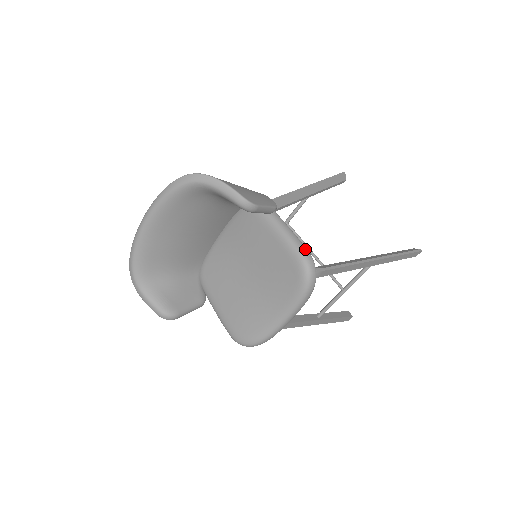
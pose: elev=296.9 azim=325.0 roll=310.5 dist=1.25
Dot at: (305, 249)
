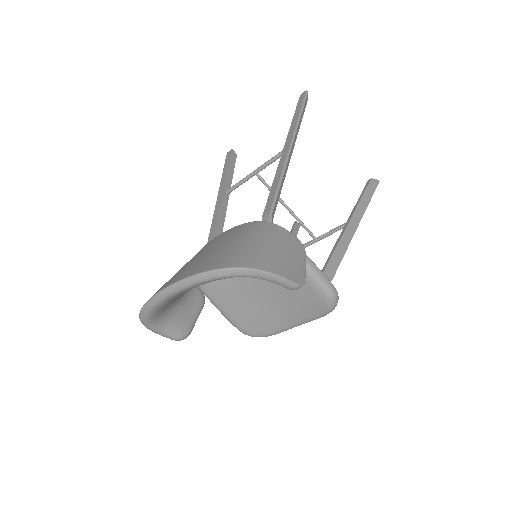
Dot at: (331, 285)
